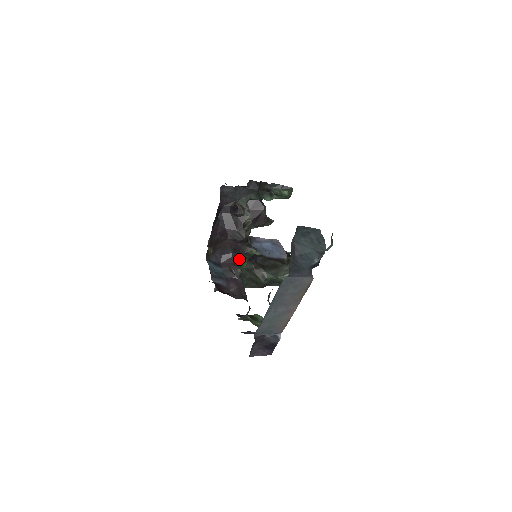
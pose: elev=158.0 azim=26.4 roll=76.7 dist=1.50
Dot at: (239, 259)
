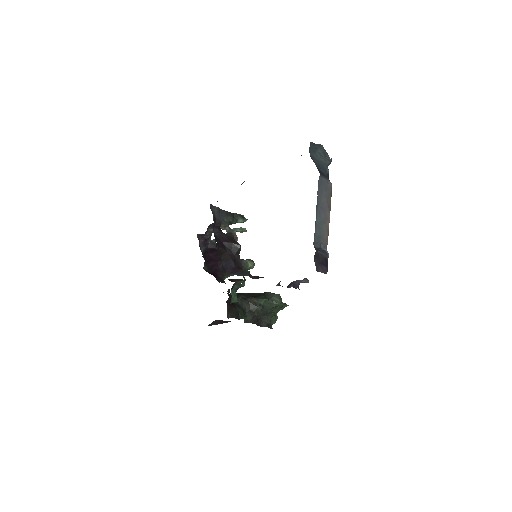
Dot at: (241, 268)
